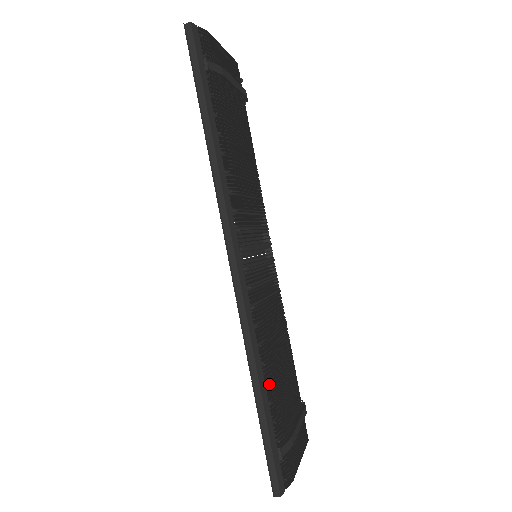
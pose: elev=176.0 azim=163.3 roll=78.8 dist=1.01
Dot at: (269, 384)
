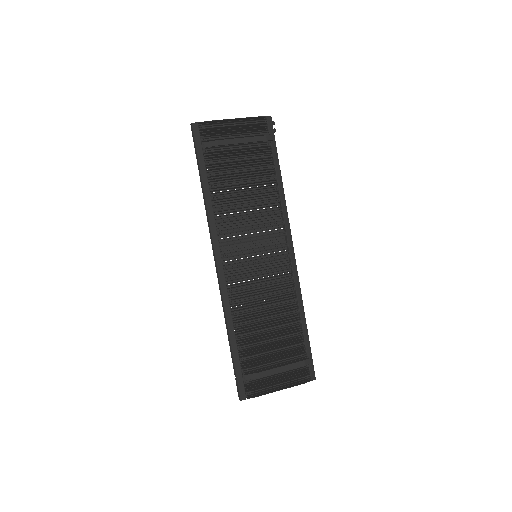
Dot at: (243, 337)
